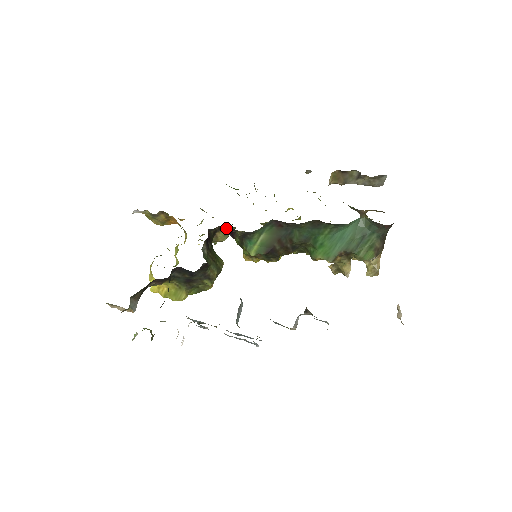
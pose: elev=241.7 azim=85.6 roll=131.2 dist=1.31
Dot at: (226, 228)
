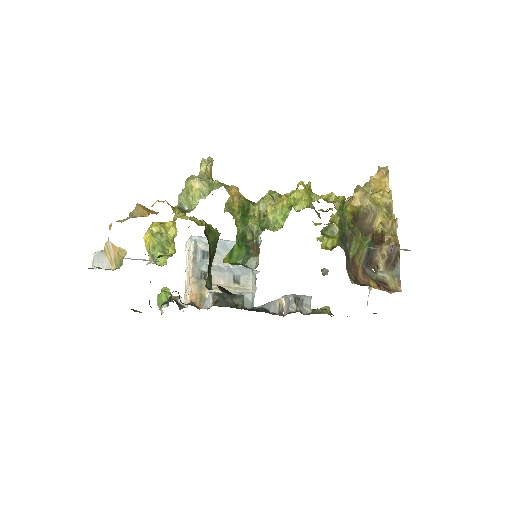
Dot at: occluded
